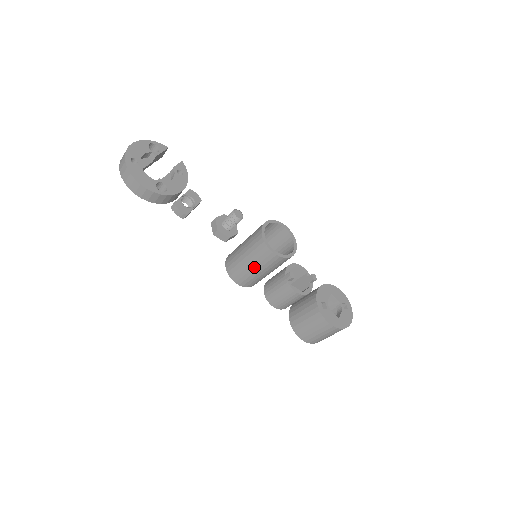
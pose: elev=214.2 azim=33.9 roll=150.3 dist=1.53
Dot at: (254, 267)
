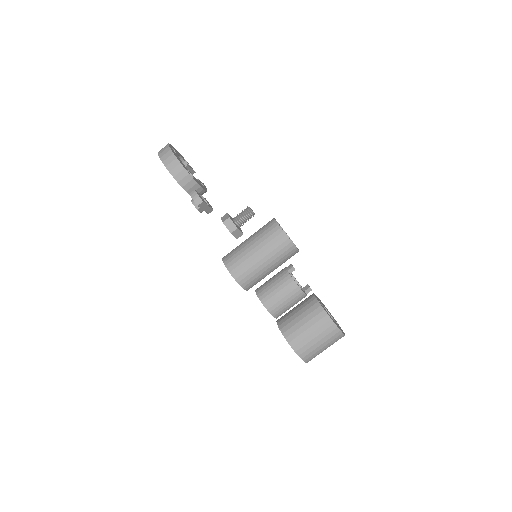
Dot at: (258, 250)
